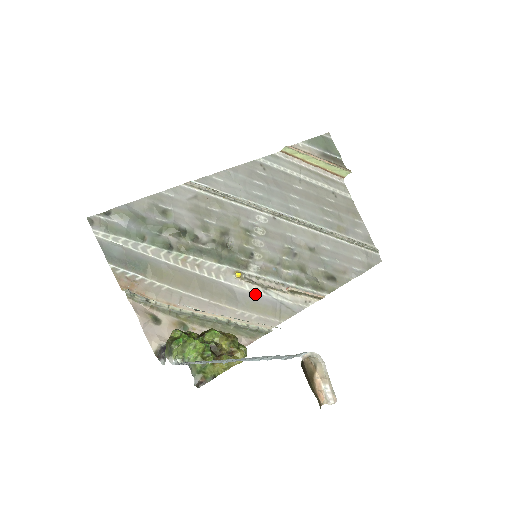
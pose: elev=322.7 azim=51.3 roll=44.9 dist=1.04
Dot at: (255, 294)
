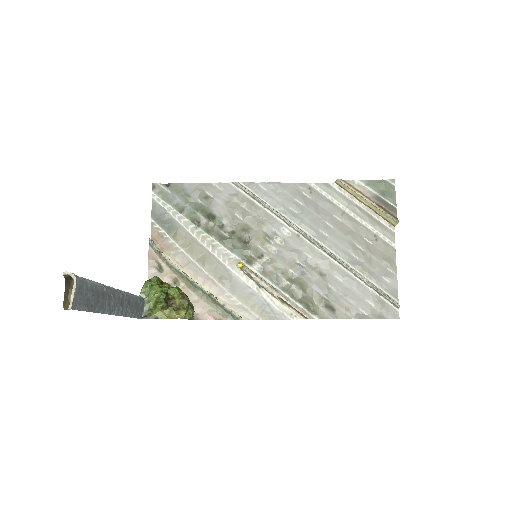
Dot at: (248, 287)
